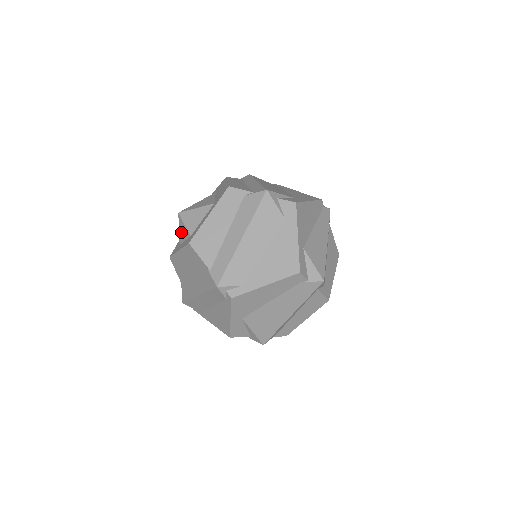
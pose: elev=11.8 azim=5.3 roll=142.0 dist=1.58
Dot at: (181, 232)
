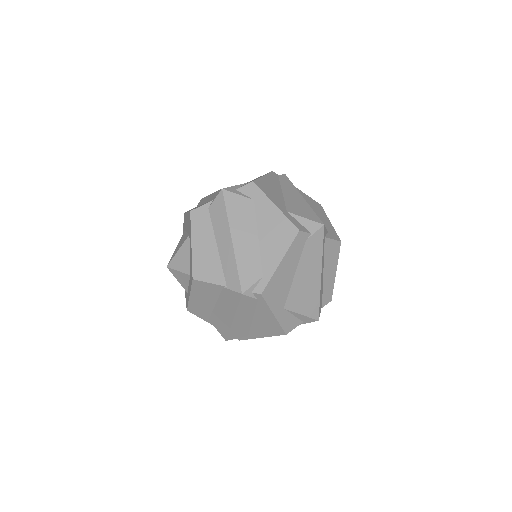
Dot at: (180, 280)
